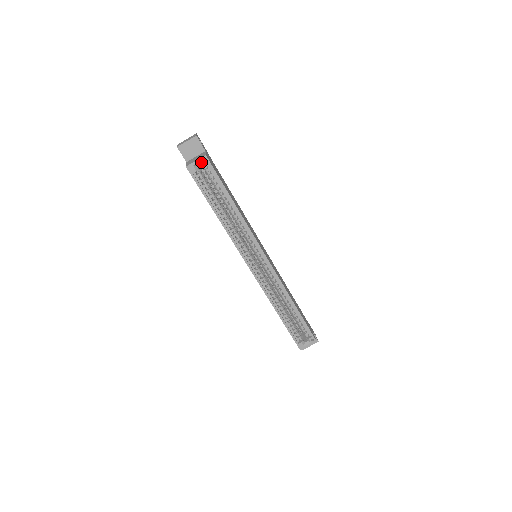
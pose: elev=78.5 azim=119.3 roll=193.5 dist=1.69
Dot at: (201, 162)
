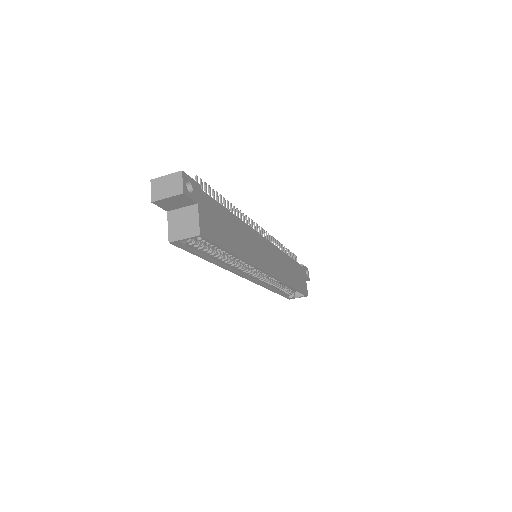
Dot at: (192, 238)
